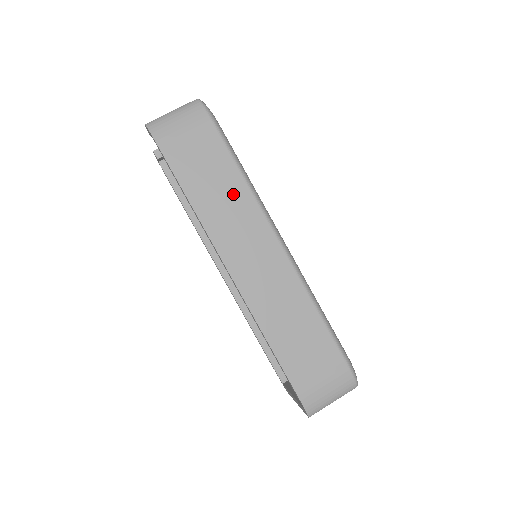
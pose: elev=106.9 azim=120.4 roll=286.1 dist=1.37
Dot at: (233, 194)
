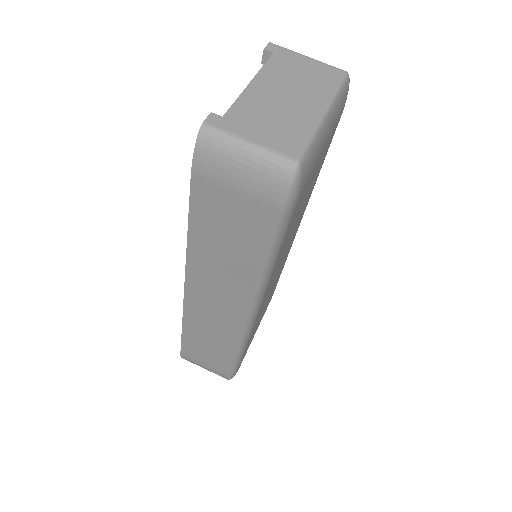
Dot at: (238, 267)
